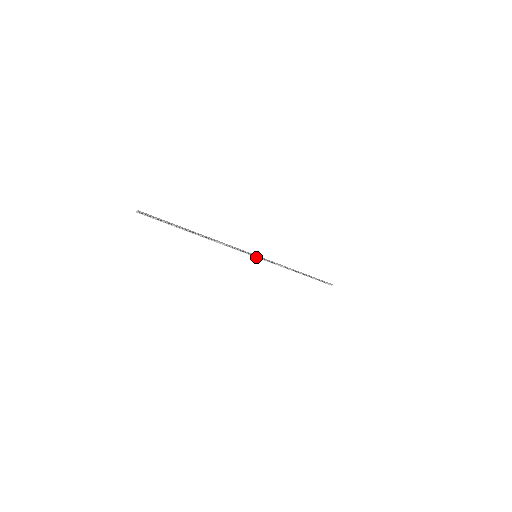
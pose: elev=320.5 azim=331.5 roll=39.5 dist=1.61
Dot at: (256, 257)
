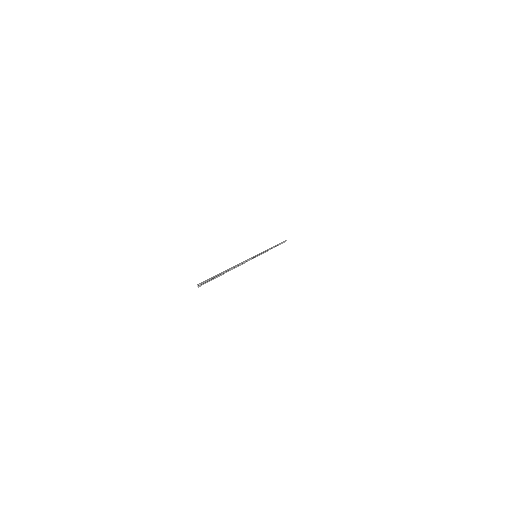
Dot at: occluded
